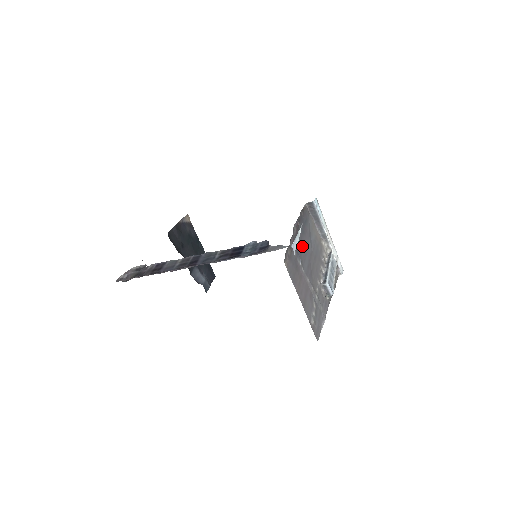
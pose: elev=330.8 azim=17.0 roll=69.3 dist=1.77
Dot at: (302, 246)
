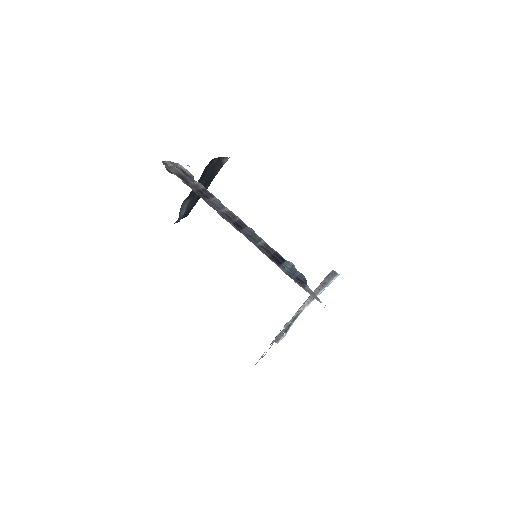
Dot at: occluded
